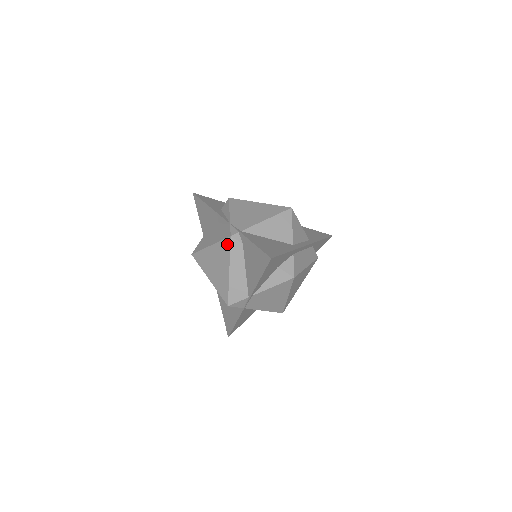
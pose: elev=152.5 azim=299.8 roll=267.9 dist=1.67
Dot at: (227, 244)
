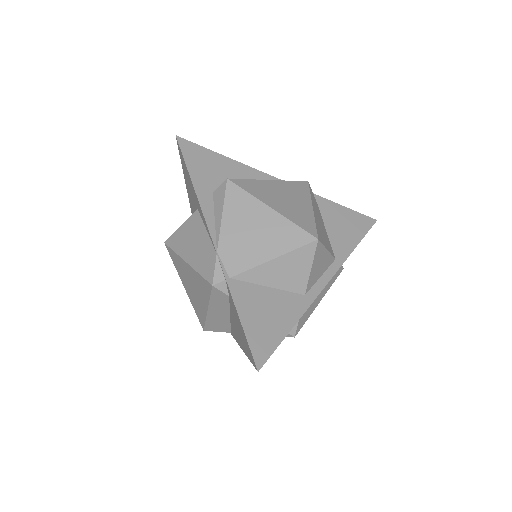
Dot at: (207, 287)
